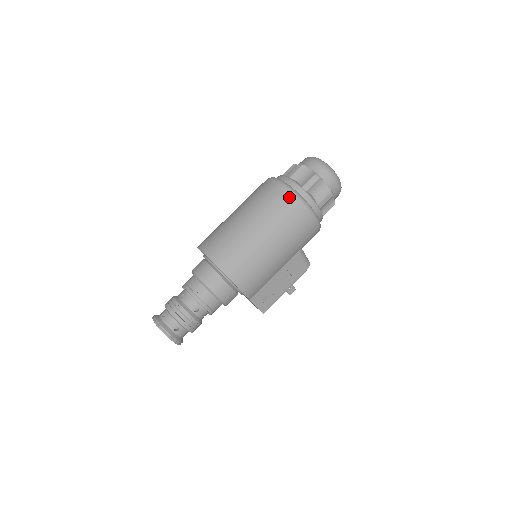
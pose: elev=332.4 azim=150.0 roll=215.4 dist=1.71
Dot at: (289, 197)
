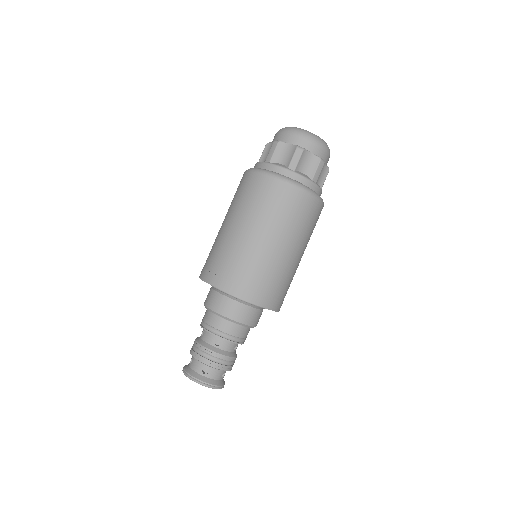
Dot at: (310, 201)
